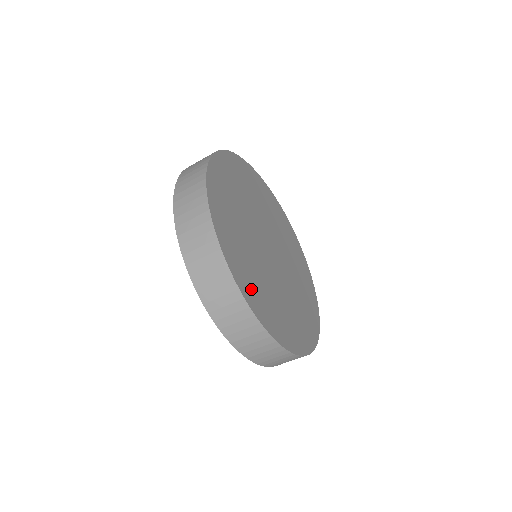
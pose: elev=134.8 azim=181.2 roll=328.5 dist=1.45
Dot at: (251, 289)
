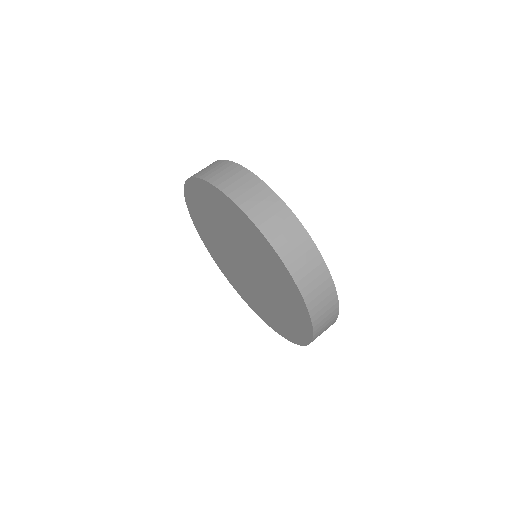
Dot at: occluded
